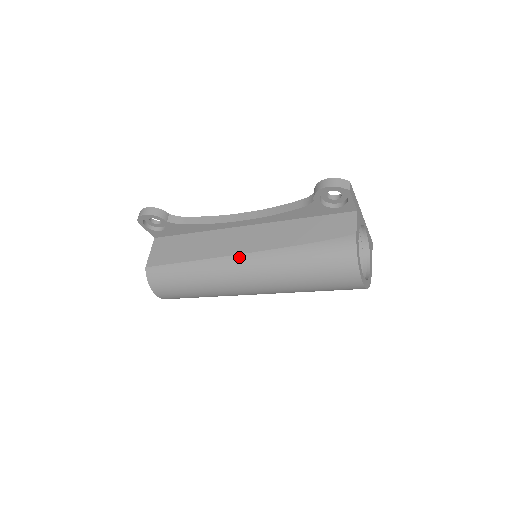
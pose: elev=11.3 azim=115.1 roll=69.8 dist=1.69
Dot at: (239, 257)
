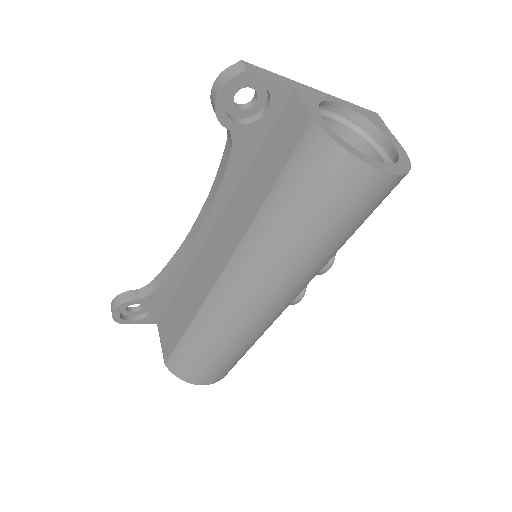
Dot at: (224, 276)
